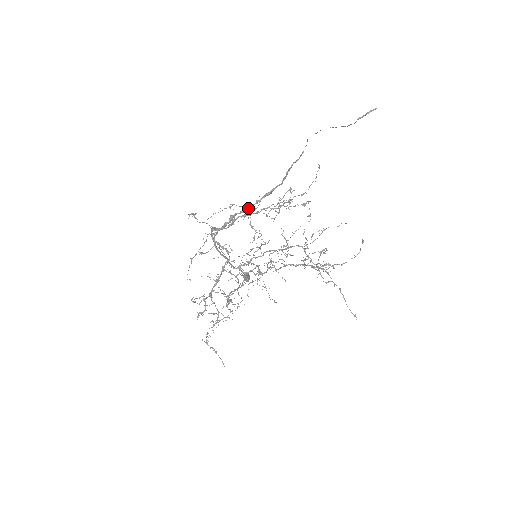
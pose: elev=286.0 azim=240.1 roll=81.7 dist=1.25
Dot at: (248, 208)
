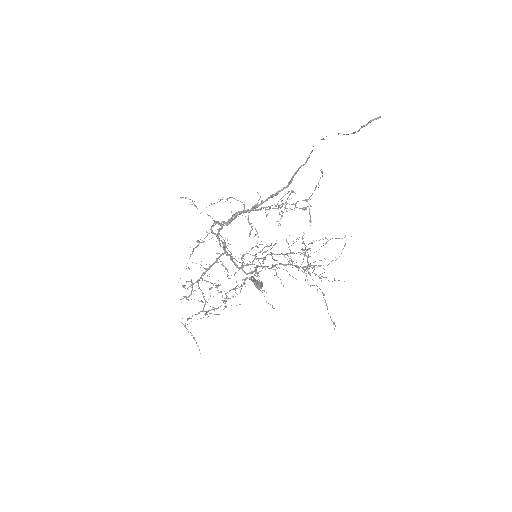
Dot at: (253, 208)
